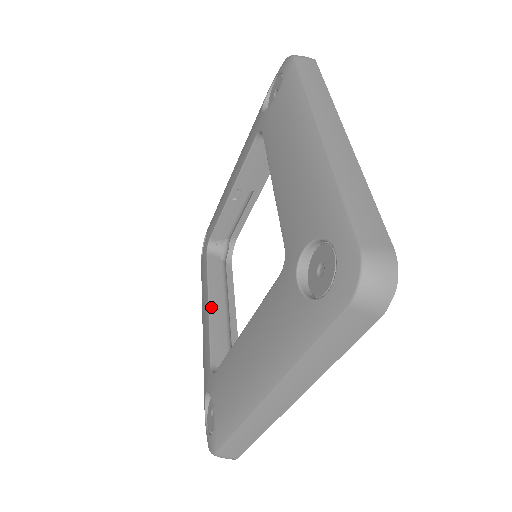
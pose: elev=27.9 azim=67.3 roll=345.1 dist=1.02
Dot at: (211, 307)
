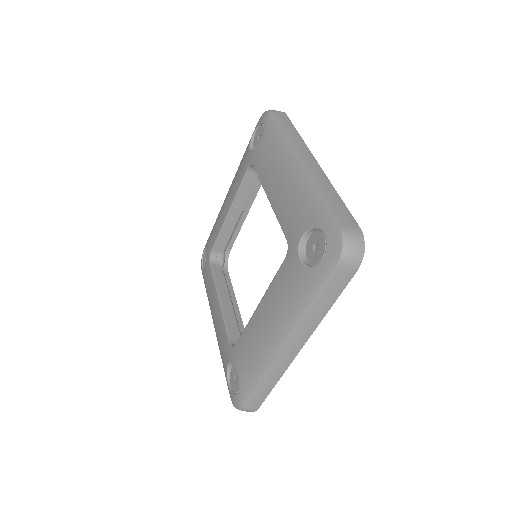
Dot at: (221, 301)
